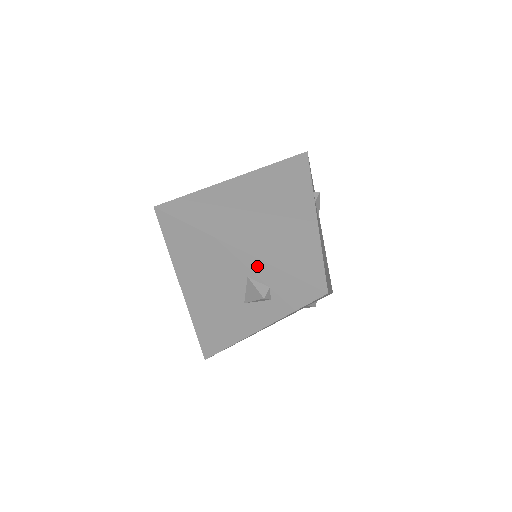
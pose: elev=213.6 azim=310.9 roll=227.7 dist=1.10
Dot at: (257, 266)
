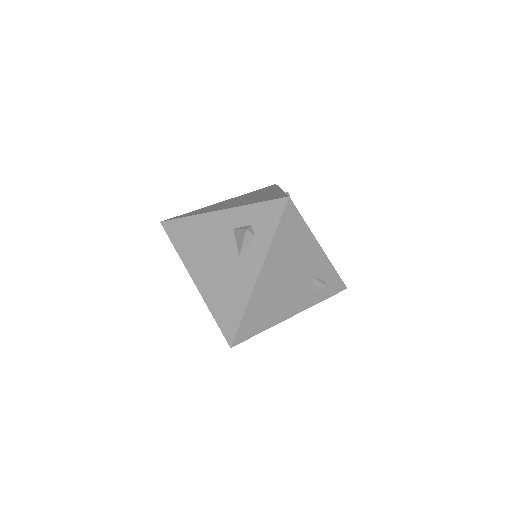
Dot at: (236, 214)
